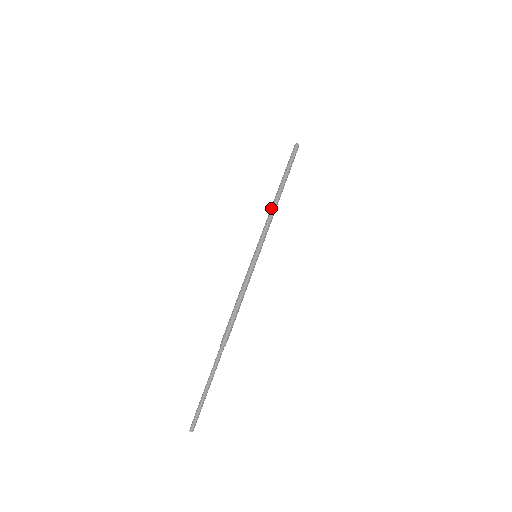
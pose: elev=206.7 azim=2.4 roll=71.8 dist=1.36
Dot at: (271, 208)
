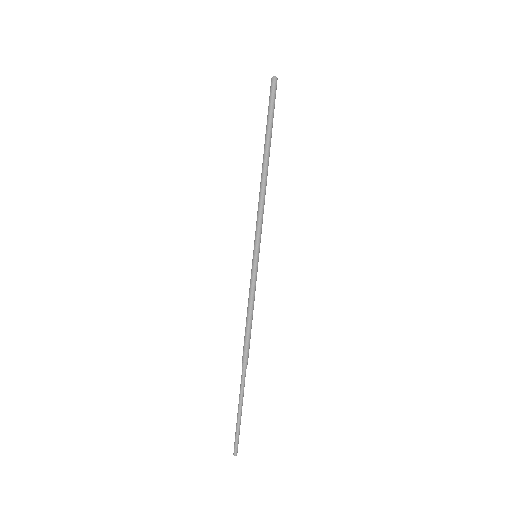
Dot at: occluded
